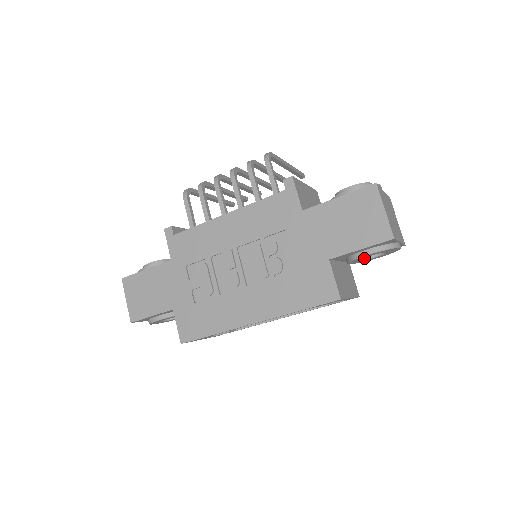
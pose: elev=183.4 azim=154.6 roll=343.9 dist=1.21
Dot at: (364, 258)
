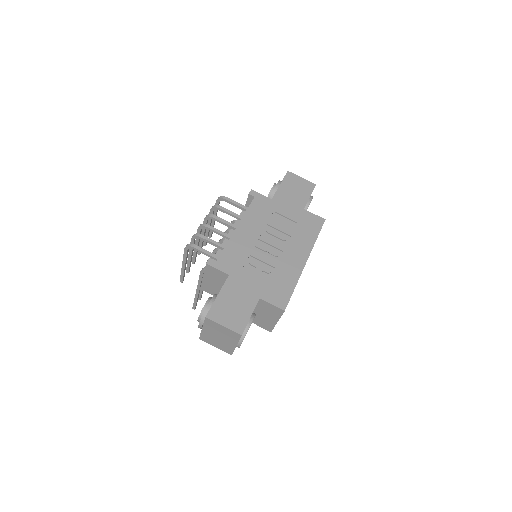
Dot at: occluded
